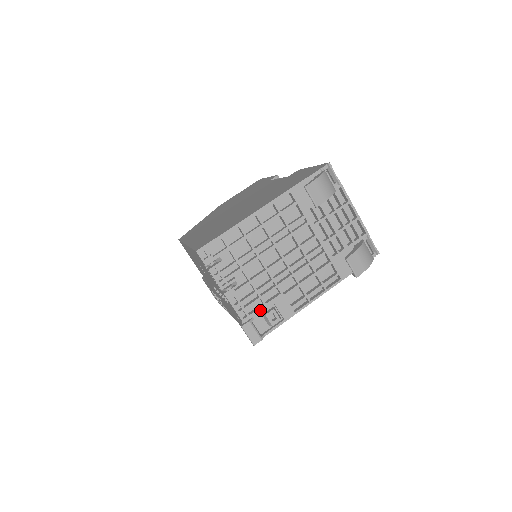
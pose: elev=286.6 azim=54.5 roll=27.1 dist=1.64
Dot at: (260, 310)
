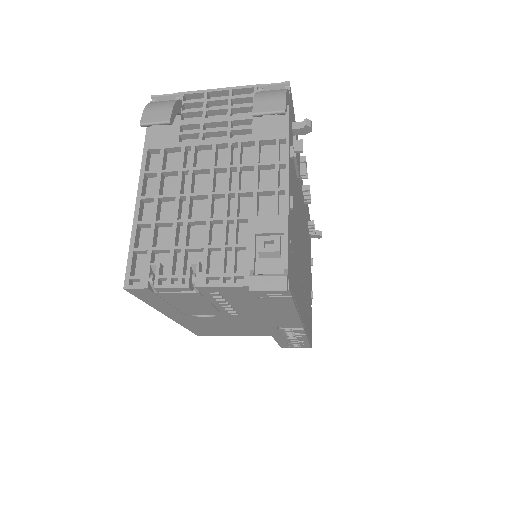
Dot at: (249, 256)
